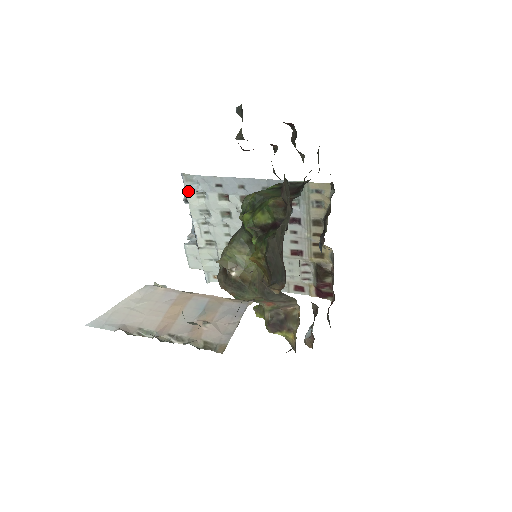
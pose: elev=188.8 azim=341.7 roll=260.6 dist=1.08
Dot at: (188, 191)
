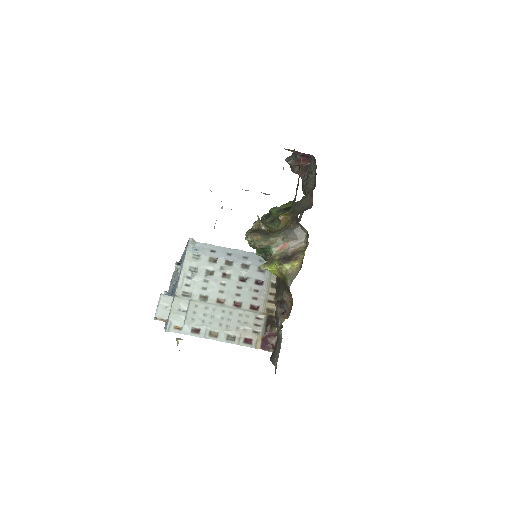
Dot at: (188, 251)
